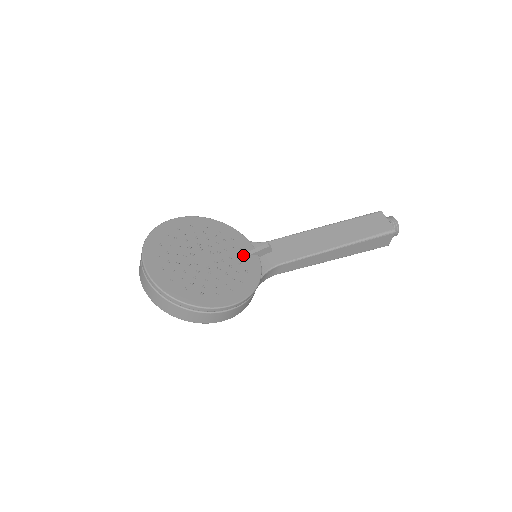
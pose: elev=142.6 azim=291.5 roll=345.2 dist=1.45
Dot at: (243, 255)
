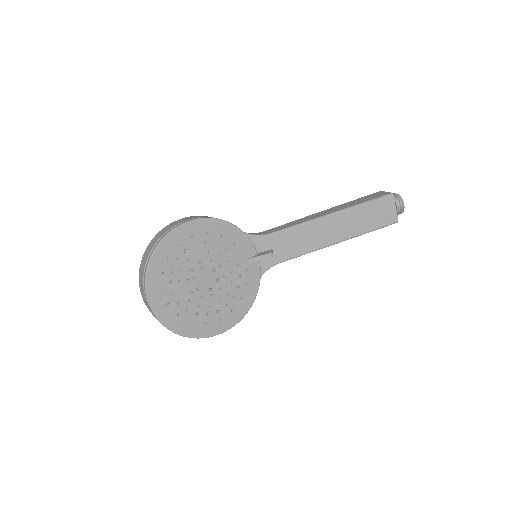
Dot at: (244, 264)
